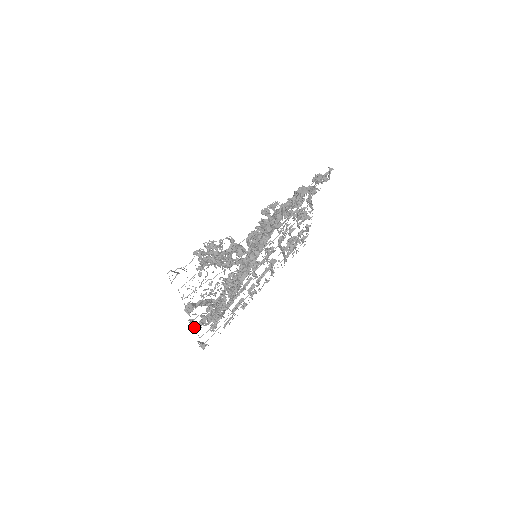
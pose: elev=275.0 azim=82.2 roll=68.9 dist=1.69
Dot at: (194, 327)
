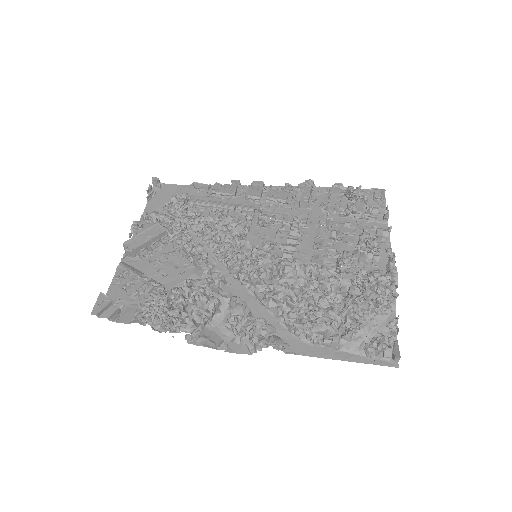
Dot at: (136, 224)
